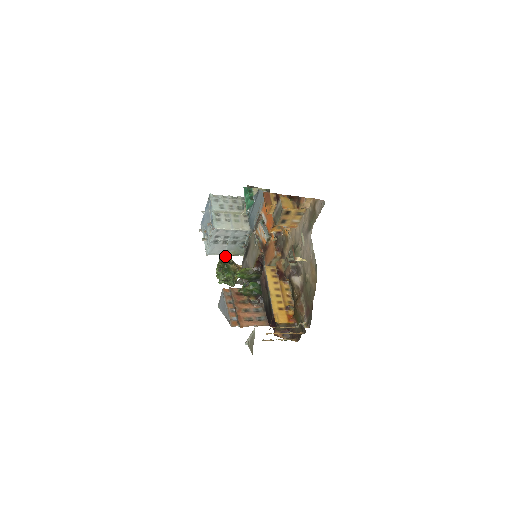
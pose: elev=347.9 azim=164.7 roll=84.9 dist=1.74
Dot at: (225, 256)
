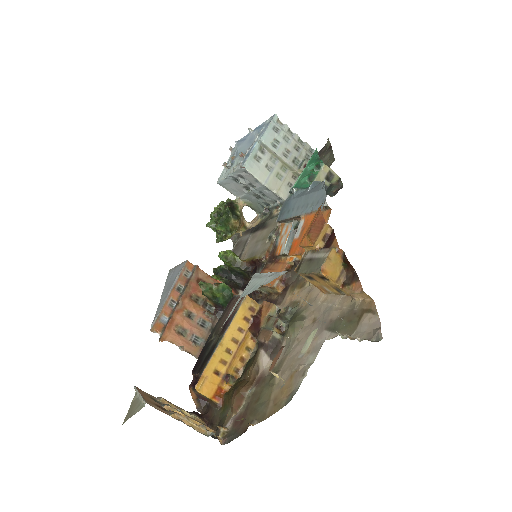
Dot at: (237, 200)
